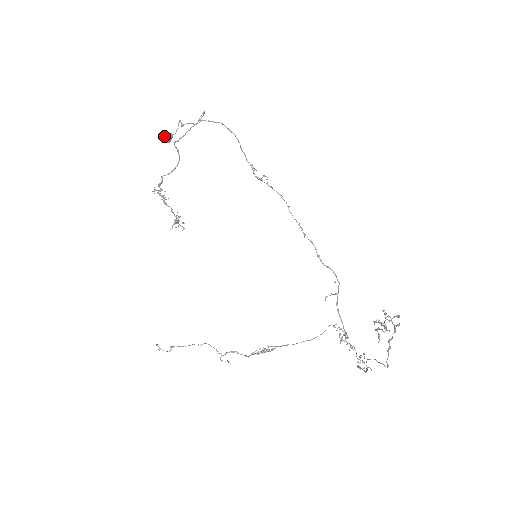
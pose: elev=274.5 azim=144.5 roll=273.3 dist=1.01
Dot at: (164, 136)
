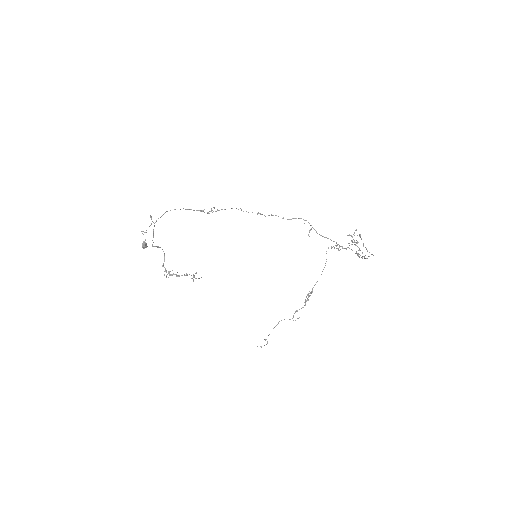
Dot at: (142, 247)
